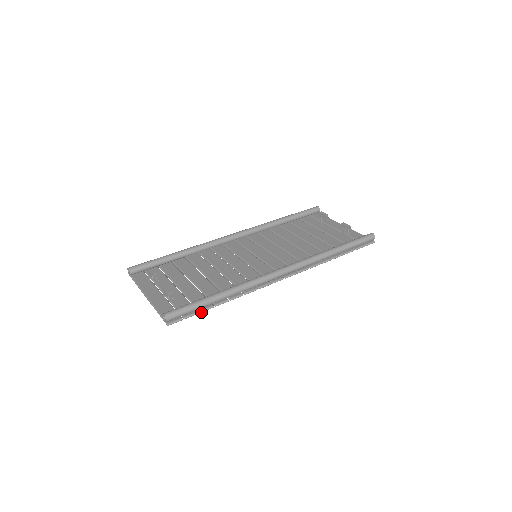
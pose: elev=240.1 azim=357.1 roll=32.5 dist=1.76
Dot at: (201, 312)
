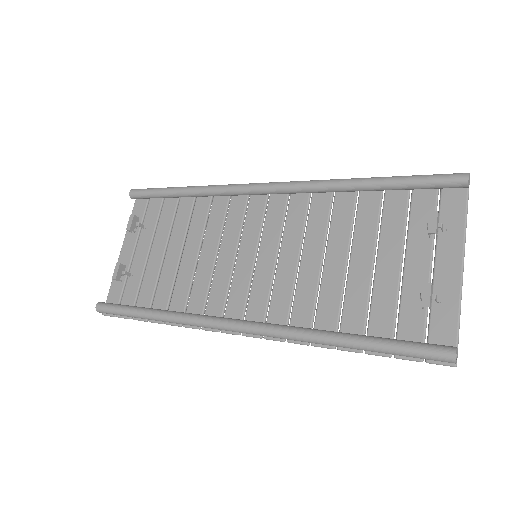
Dot at: (134, 319)
